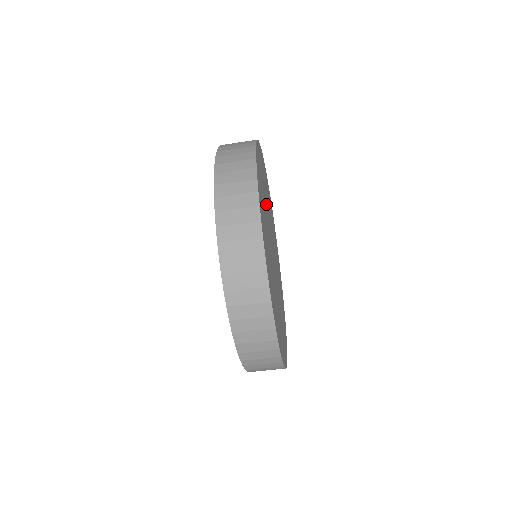
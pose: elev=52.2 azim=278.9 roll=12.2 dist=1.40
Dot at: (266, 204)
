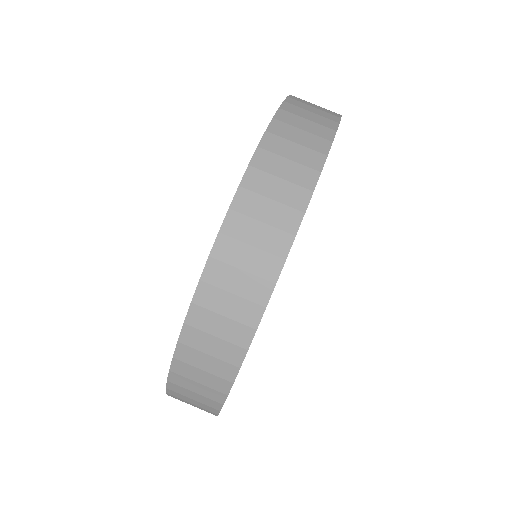
Dot at: occluded
